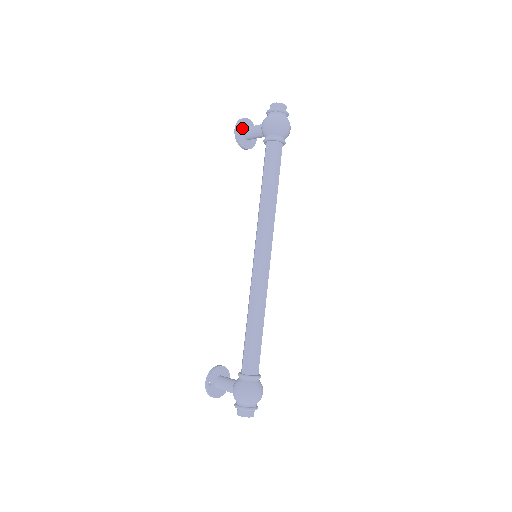
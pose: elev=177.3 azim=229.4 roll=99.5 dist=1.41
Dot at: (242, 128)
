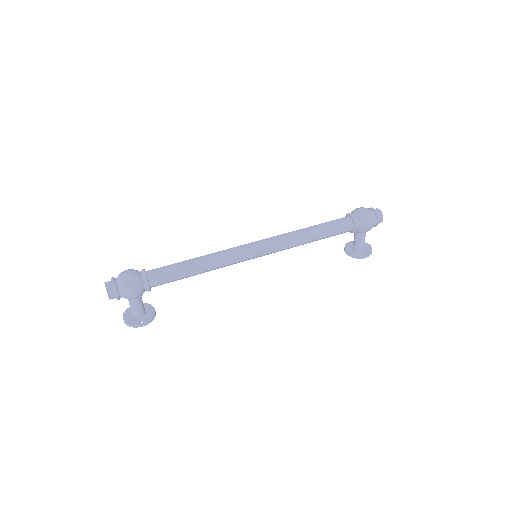
Dot at: occluded
